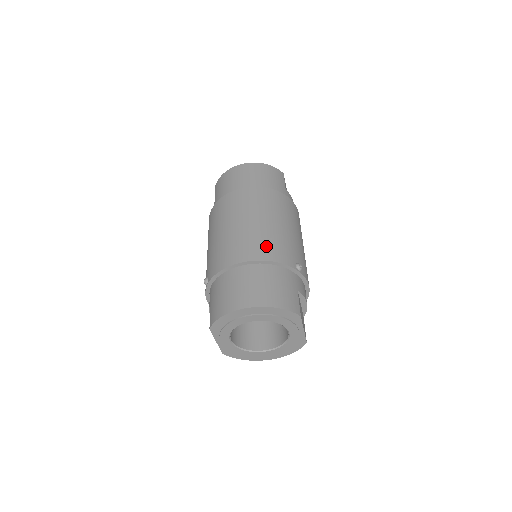
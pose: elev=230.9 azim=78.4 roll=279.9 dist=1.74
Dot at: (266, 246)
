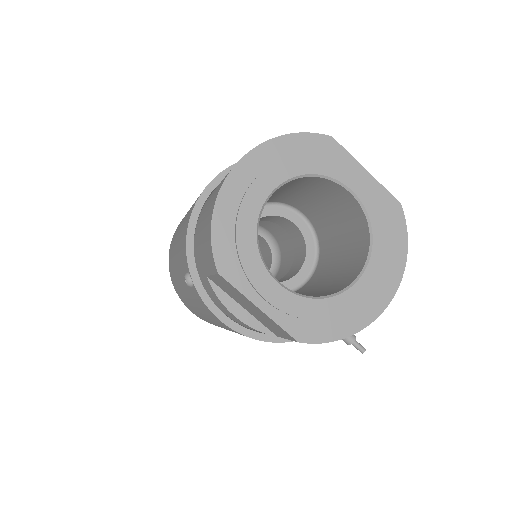
Dot at: occluded
